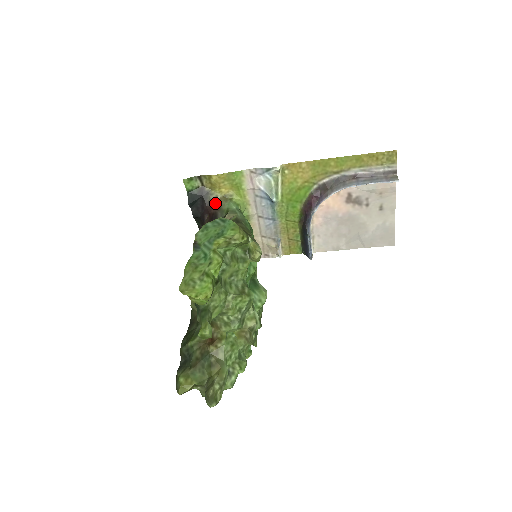
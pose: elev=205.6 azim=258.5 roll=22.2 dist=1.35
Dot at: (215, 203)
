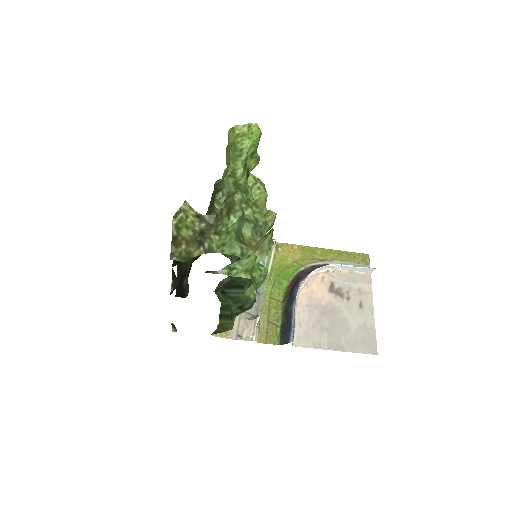
Dot at: occluded
